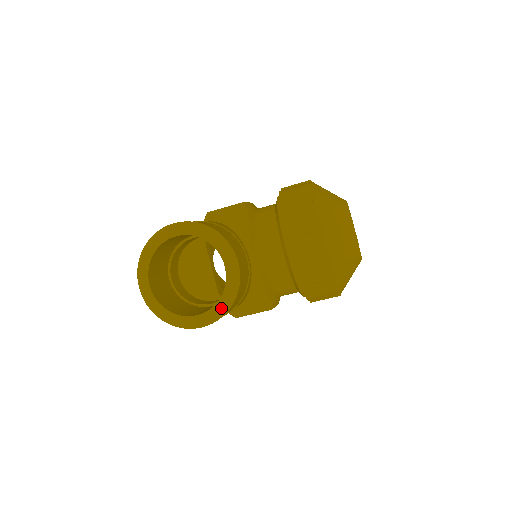
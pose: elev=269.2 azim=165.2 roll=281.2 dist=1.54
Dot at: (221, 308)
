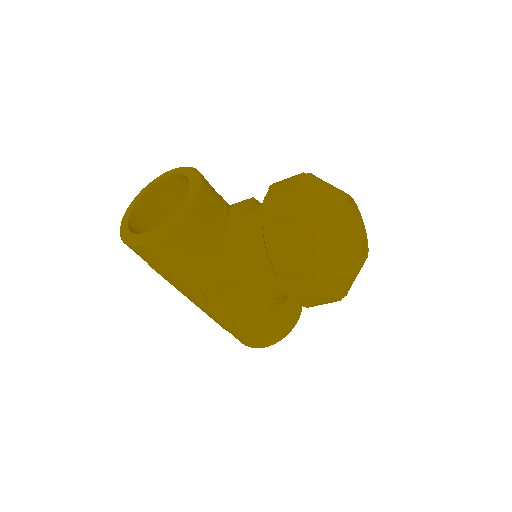
Dot at: (168, 224)
